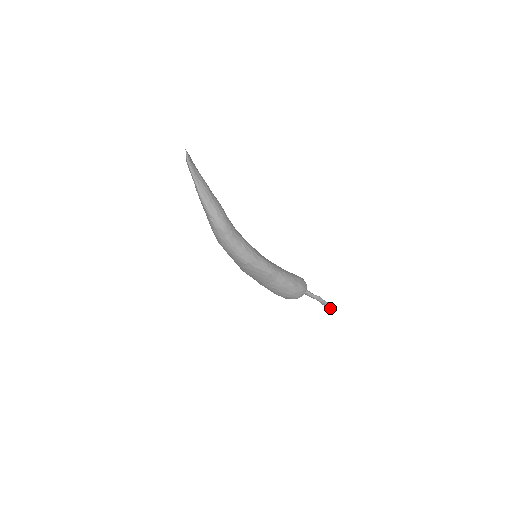
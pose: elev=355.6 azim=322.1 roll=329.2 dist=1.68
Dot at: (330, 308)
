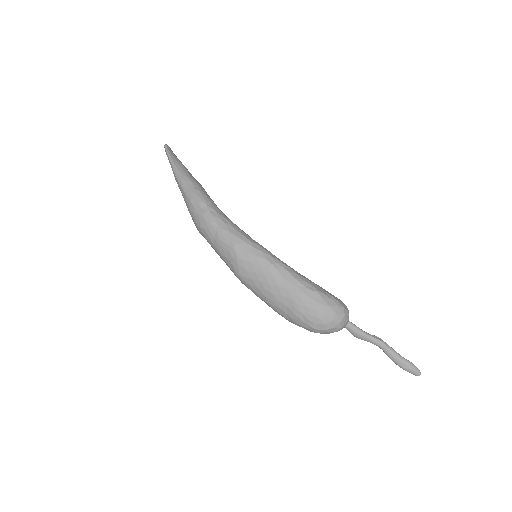
Dot at: (409, 369)
